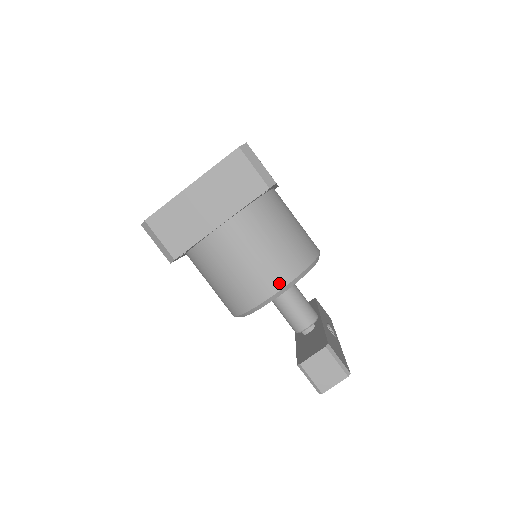
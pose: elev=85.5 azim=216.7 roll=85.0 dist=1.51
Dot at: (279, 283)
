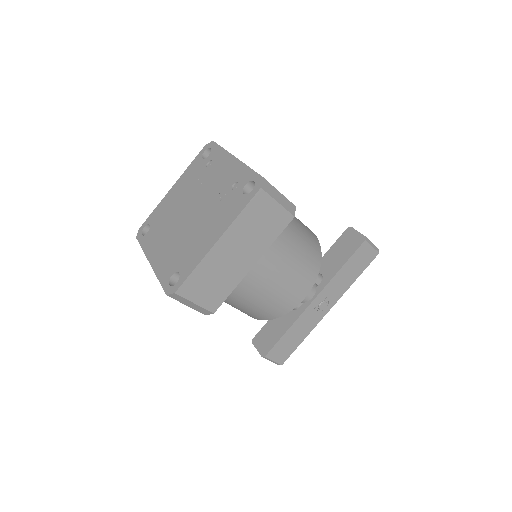
Dot at: occluded
